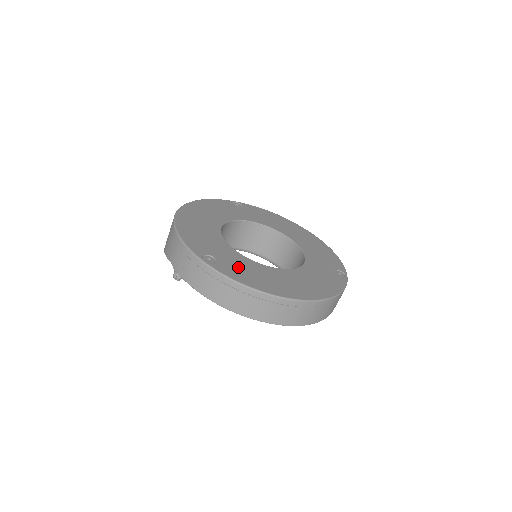
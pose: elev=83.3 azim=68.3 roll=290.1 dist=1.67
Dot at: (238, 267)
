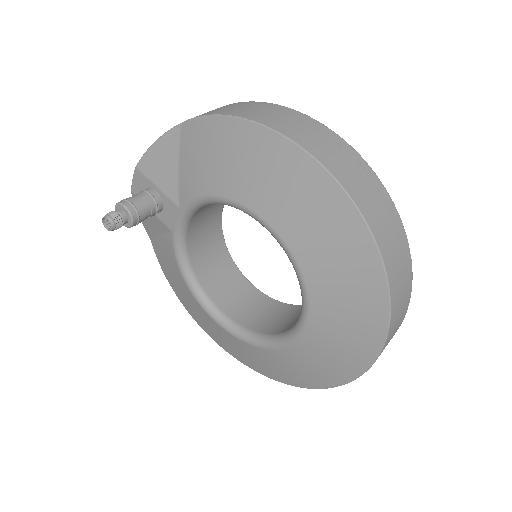
Dot at: occluded
